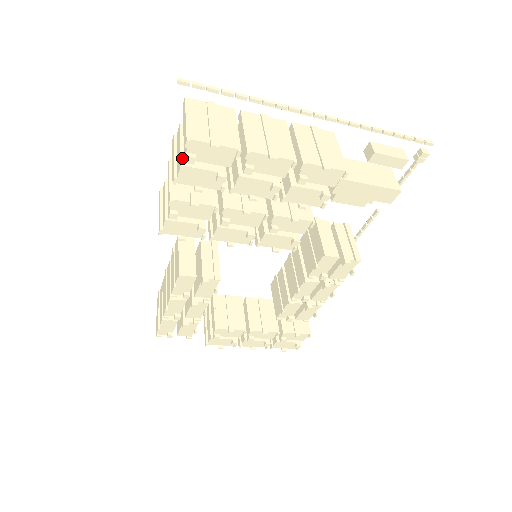
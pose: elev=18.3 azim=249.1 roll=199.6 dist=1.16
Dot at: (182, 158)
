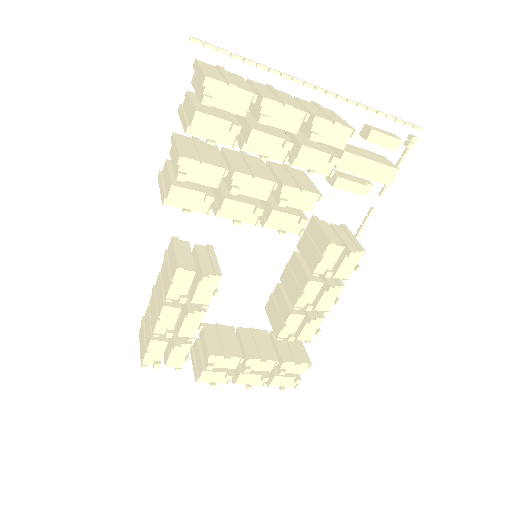
Dot at: (196, 107)
